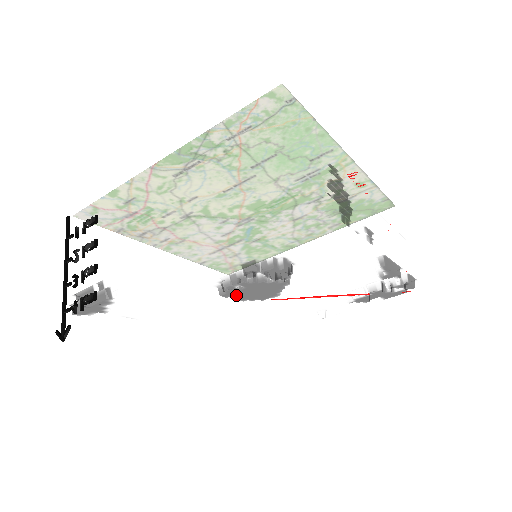
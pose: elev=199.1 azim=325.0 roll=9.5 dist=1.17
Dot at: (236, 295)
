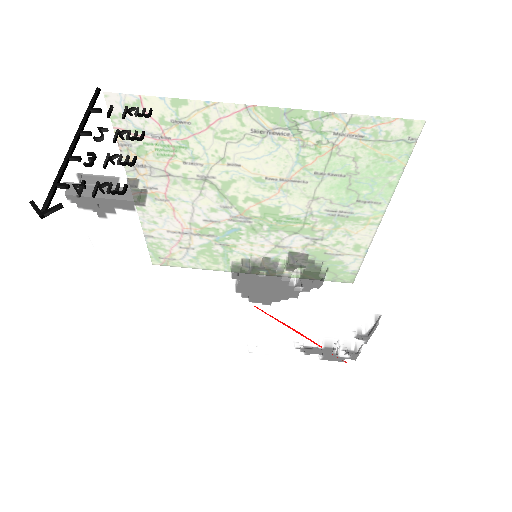
Dot at: (243, 281)
